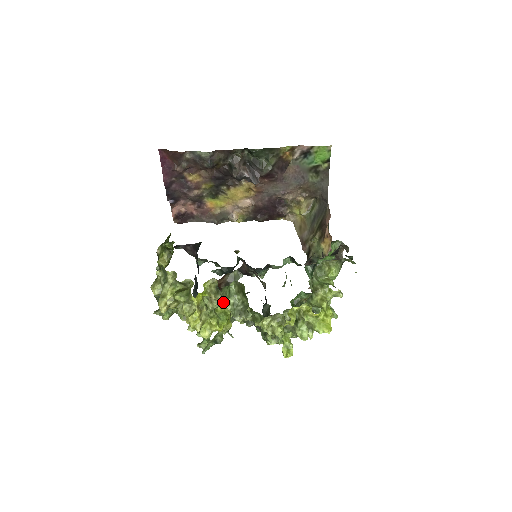
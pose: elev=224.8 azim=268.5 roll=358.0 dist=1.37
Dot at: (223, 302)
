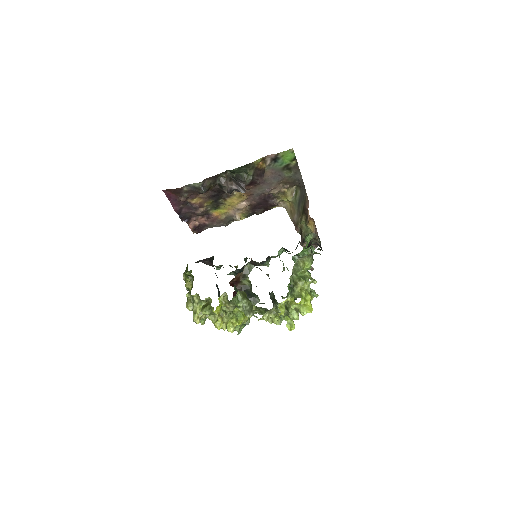
Dot at: occluded
